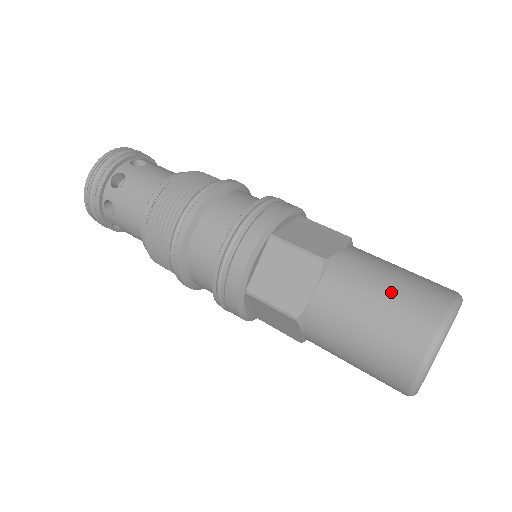
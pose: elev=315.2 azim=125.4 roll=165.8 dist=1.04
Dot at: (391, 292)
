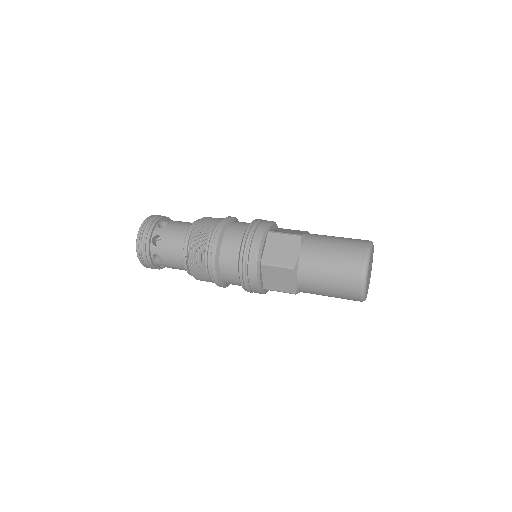
Dot at: occluded
